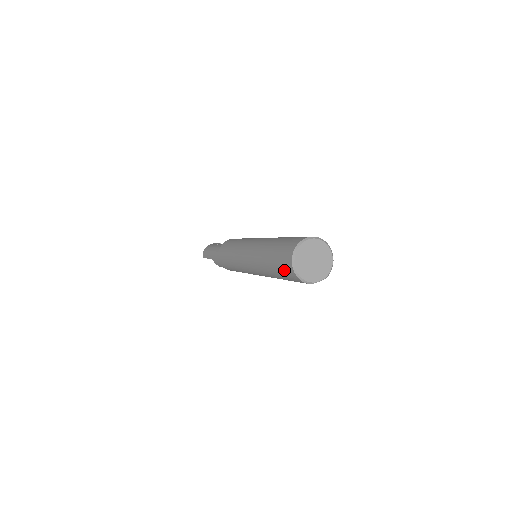
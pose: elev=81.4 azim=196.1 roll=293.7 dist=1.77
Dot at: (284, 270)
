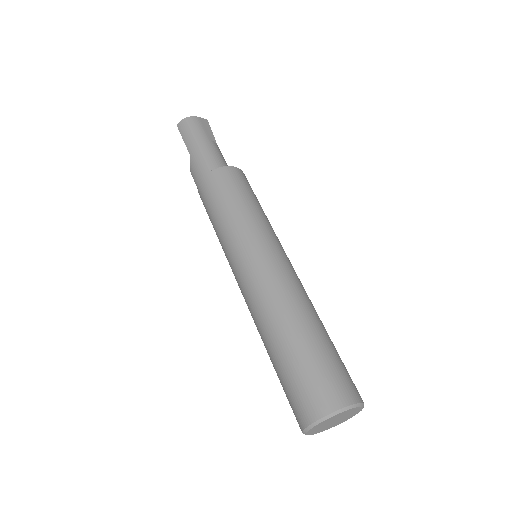
Dot at: (294, 397)
